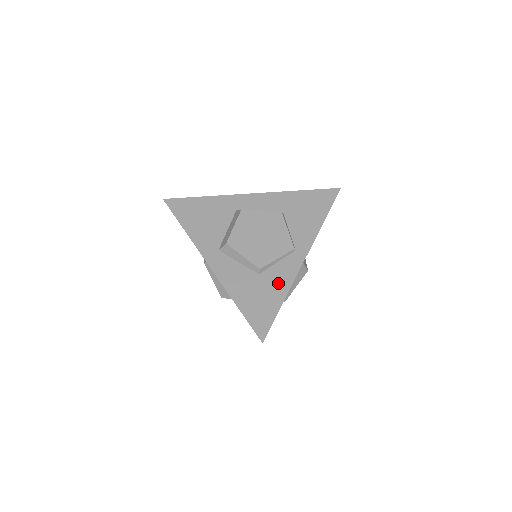
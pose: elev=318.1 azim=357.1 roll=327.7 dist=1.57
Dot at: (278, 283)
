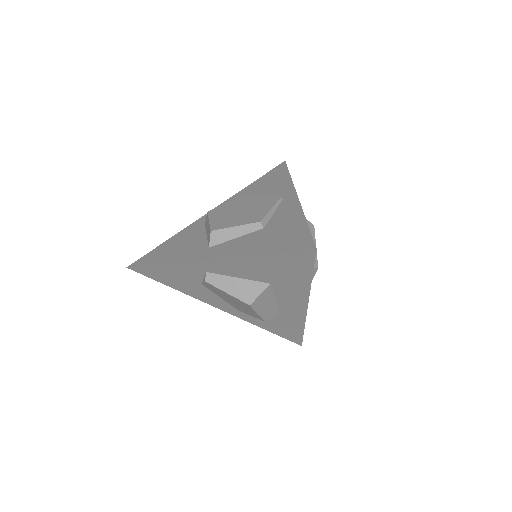
Dot at: (288, 218)
